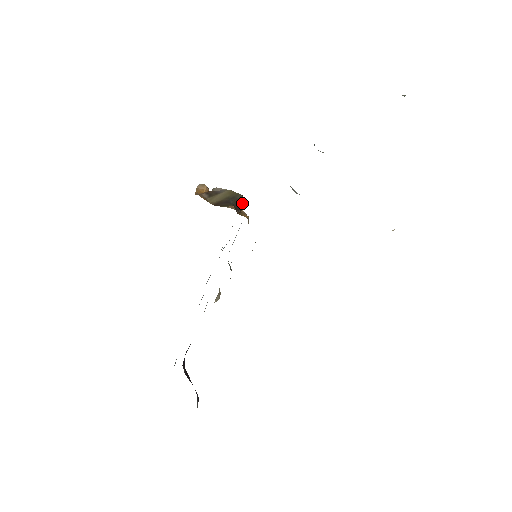
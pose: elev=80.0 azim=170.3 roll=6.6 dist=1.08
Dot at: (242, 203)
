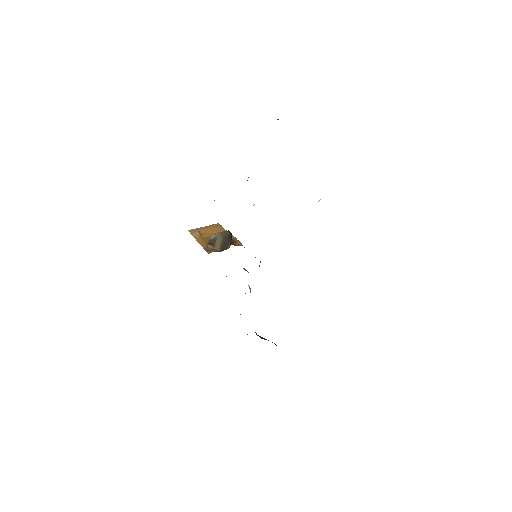
Dot at: (231, 235)
